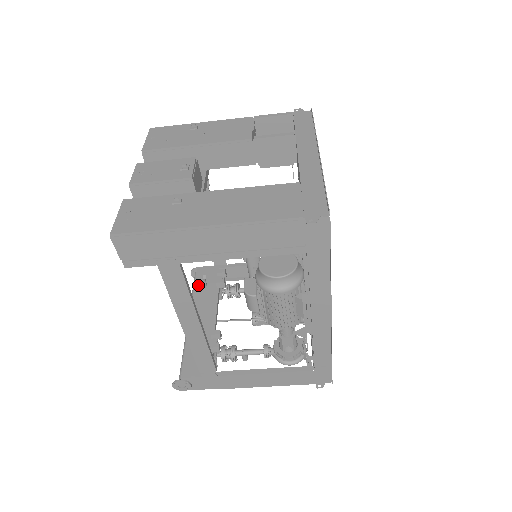
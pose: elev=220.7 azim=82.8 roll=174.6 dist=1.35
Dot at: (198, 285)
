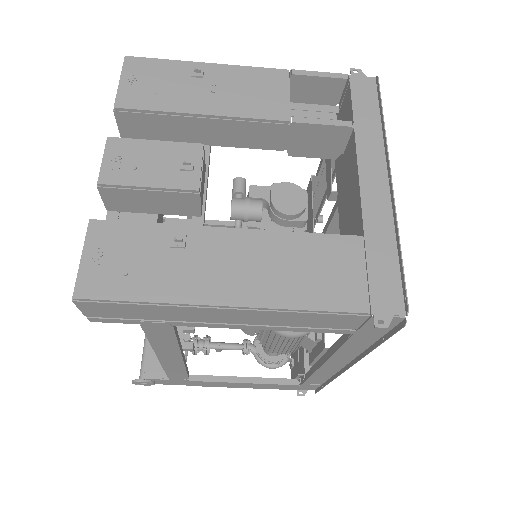
Dot at: occluded
